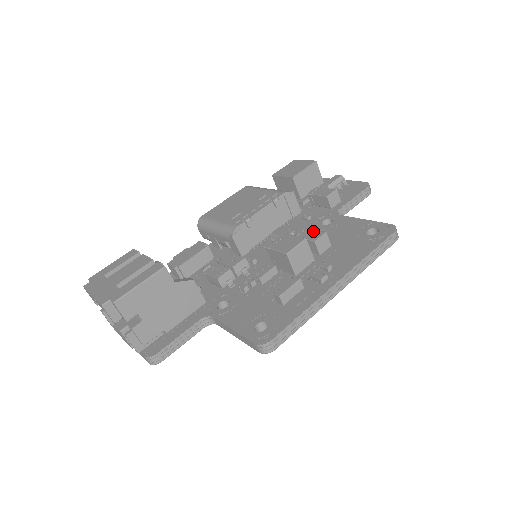
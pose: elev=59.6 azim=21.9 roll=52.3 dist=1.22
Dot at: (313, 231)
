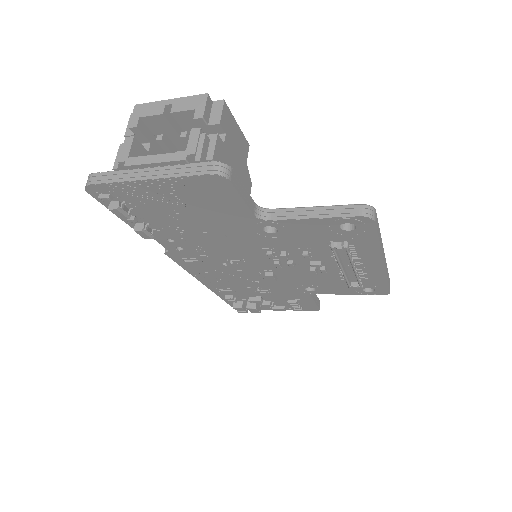
Dot at: occluded
